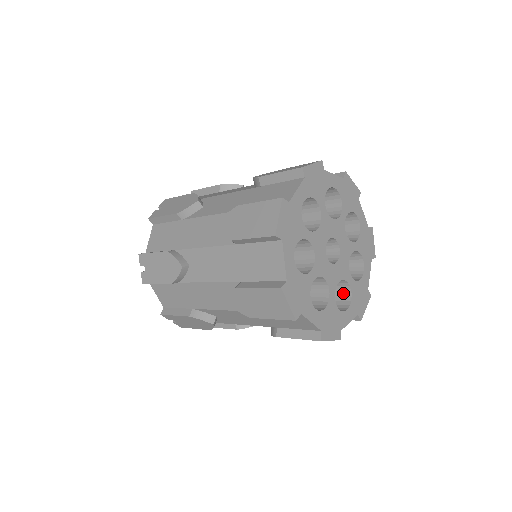
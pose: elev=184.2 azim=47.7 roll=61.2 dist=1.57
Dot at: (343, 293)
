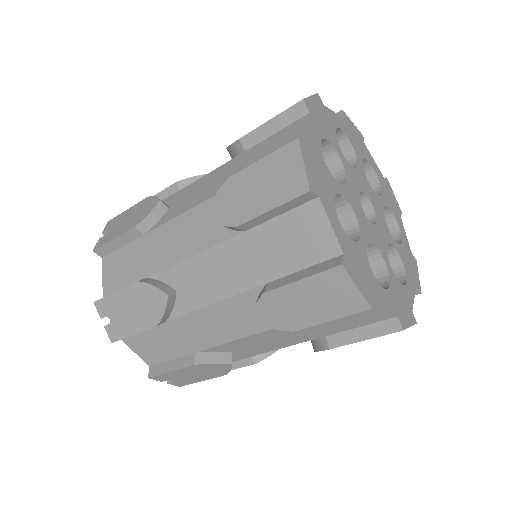
Dot at: (390, 264)
